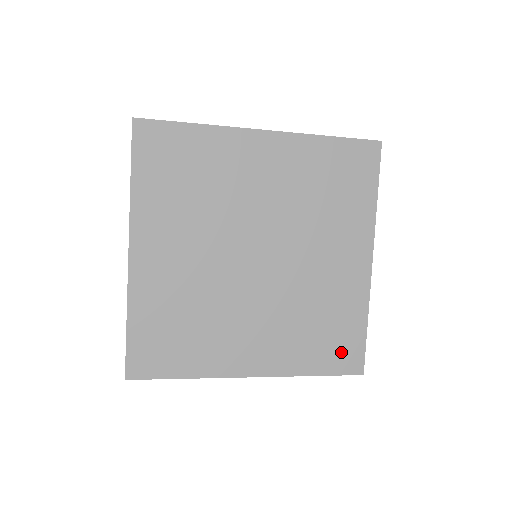
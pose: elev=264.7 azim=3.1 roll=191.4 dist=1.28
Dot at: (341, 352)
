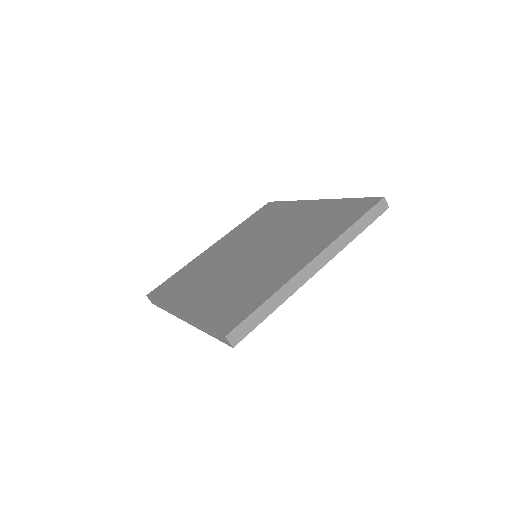
Dot at: (232, 314)
